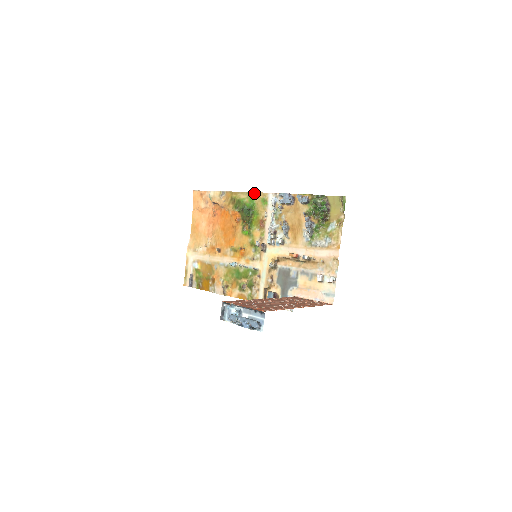
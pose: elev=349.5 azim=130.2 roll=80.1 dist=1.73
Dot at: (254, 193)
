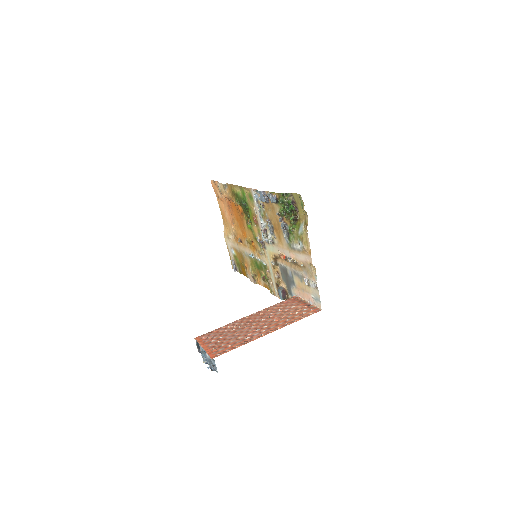
Dot at: (243, 187)
